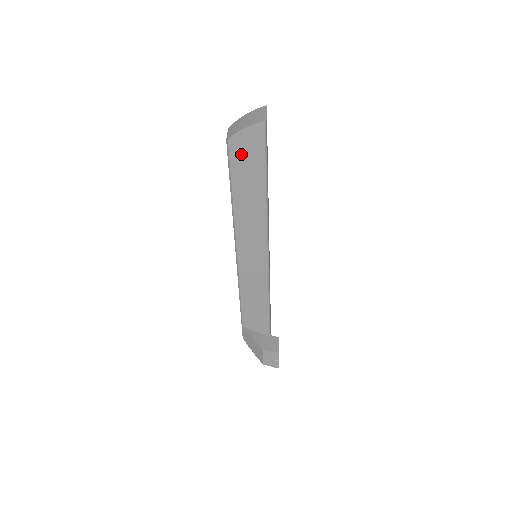
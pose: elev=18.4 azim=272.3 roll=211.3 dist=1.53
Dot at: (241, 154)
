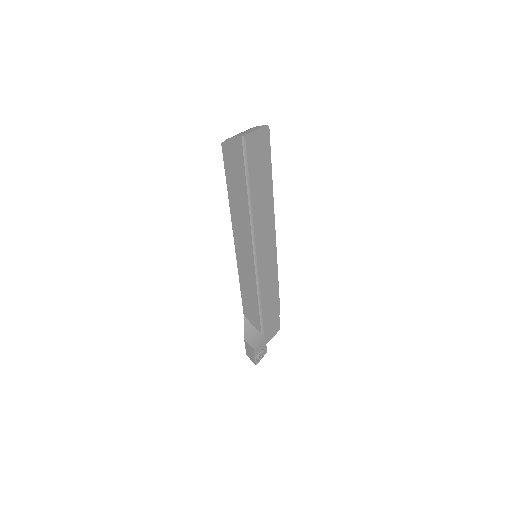
Dot at: (230, 159)
